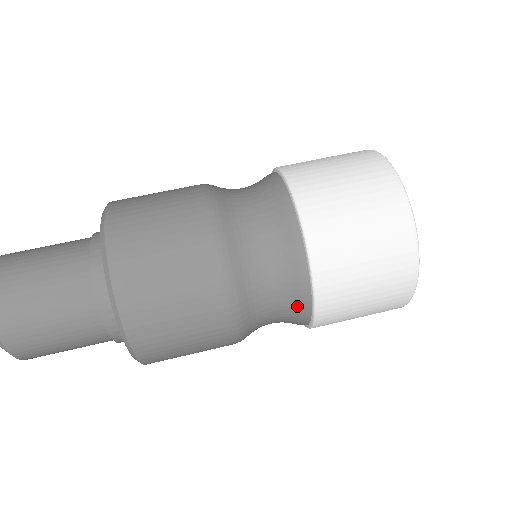
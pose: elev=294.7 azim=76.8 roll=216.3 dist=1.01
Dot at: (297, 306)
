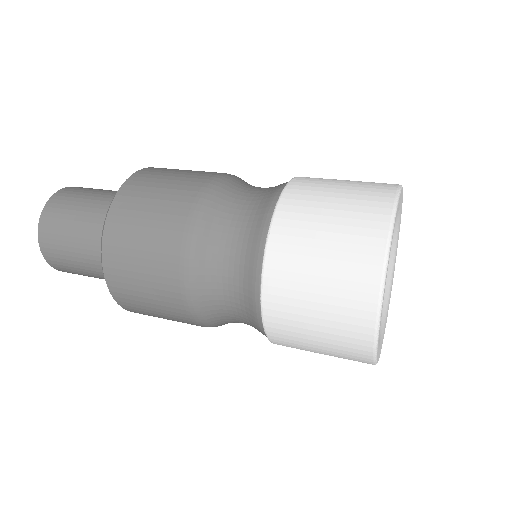
Dot at: (250, 267)
